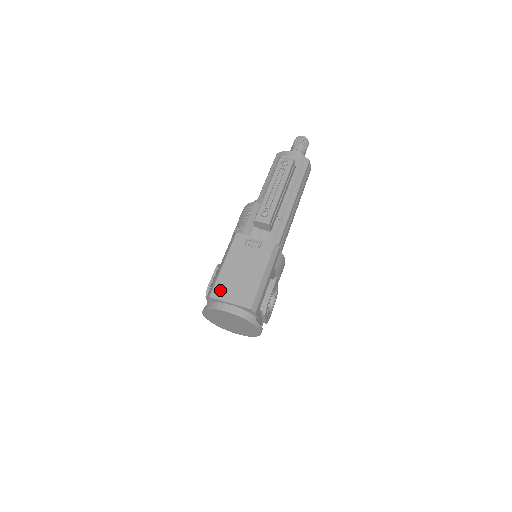
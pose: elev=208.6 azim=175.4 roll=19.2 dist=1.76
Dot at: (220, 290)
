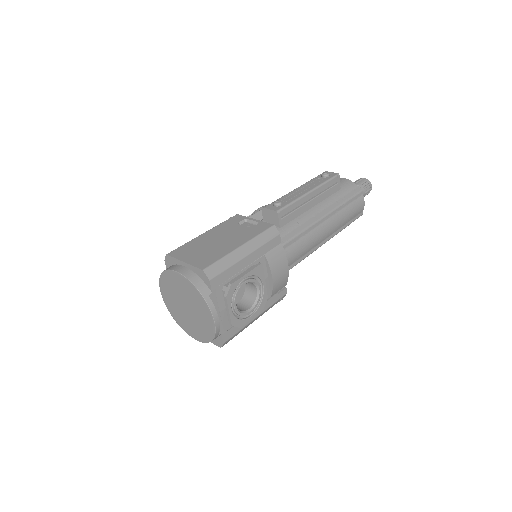
Dot at: (182, 251)
